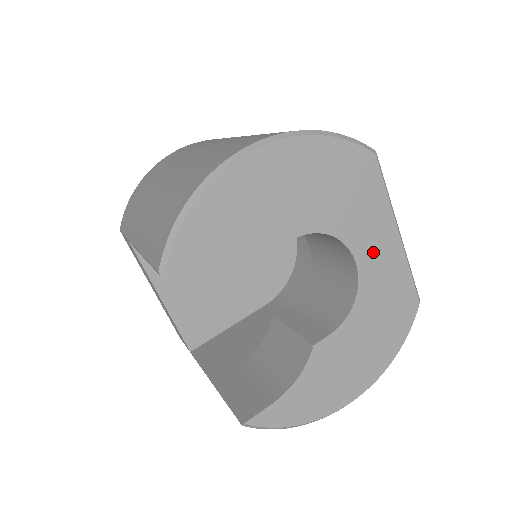
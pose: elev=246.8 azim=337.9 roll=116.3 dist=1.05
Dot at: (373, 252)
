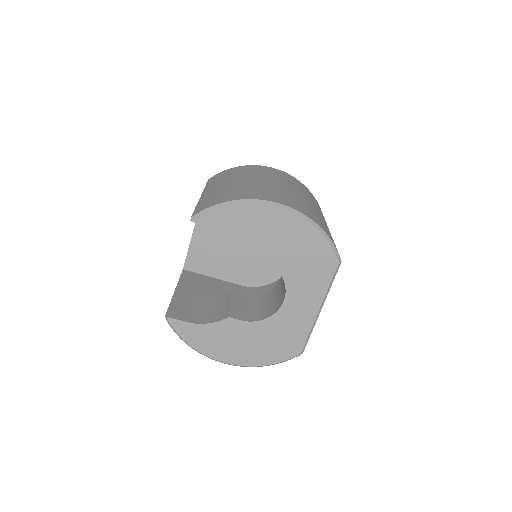
Dot at: (297, 305)
